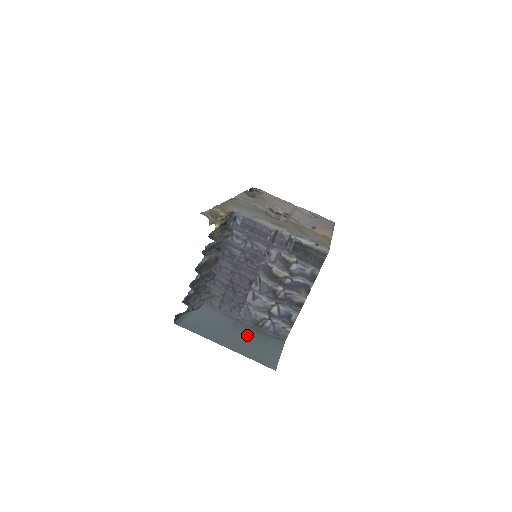
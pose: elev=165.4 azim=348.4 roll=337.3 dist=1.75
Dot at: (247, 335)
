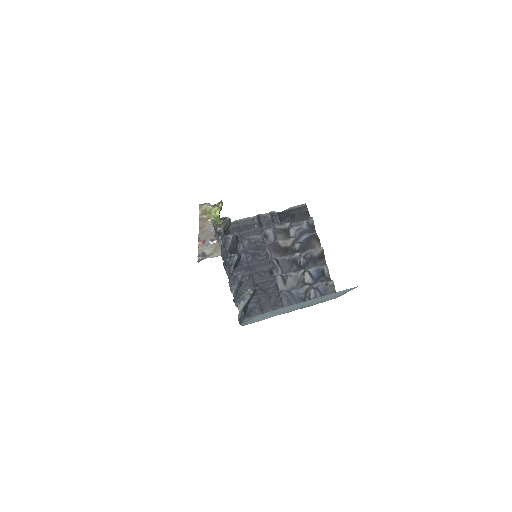
Dot at: (308, 304)
